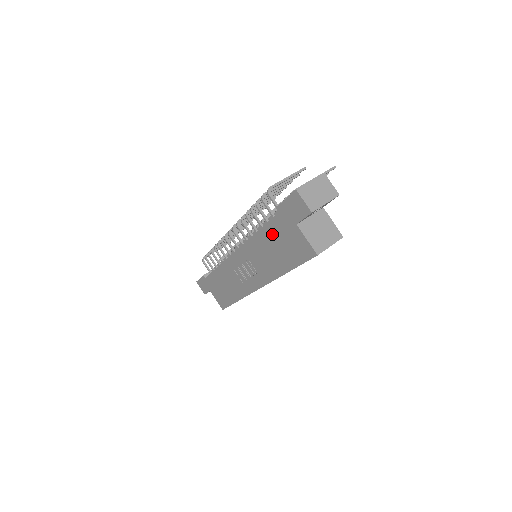
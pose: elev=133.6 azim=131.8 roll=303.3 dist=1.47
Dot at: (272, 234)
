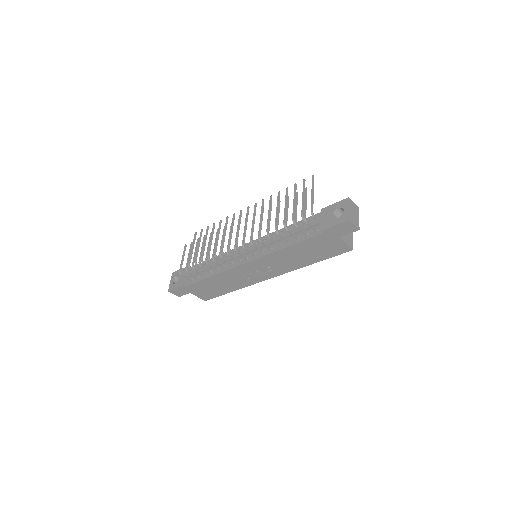
Dot at: (307, 246)
